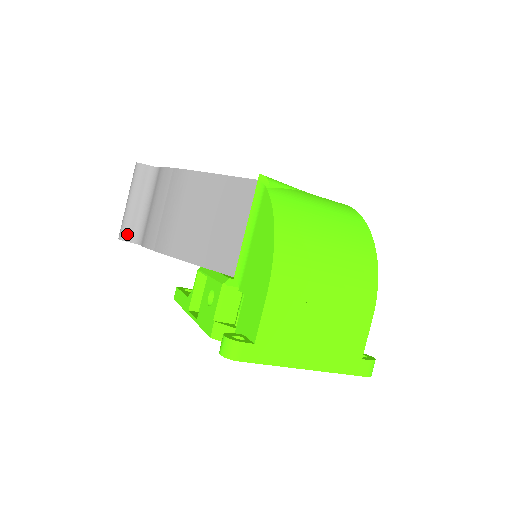
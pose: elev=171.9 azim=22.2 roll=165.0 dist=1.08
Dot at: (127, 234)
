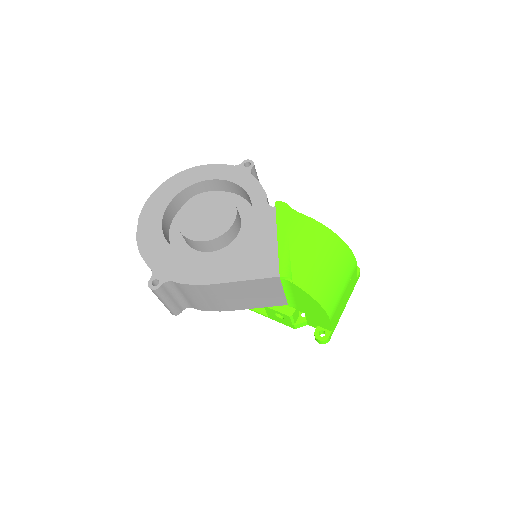
Dot at: (179, 311)
